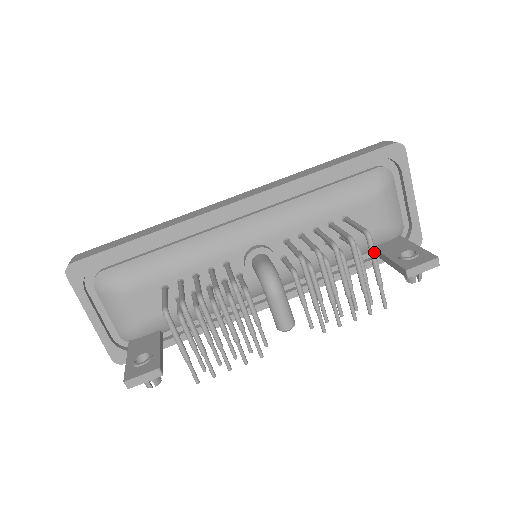
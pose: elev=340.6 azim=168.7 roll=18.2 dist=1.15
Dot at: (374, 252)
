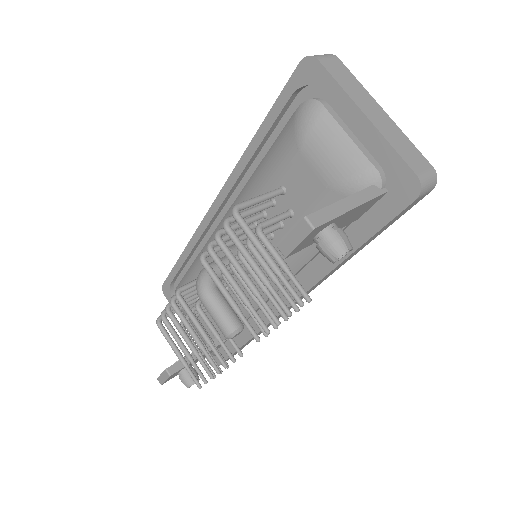
Dot at: (246, 231)
